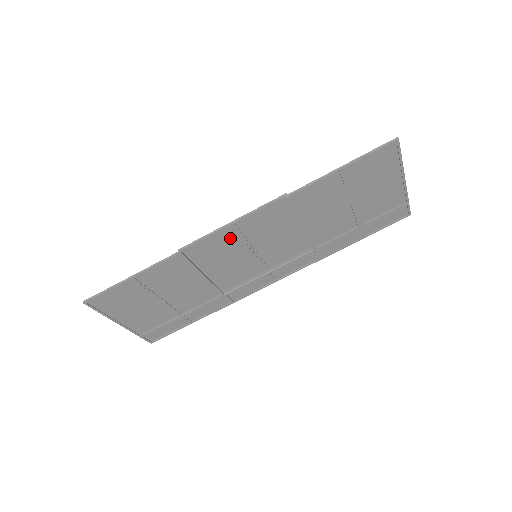
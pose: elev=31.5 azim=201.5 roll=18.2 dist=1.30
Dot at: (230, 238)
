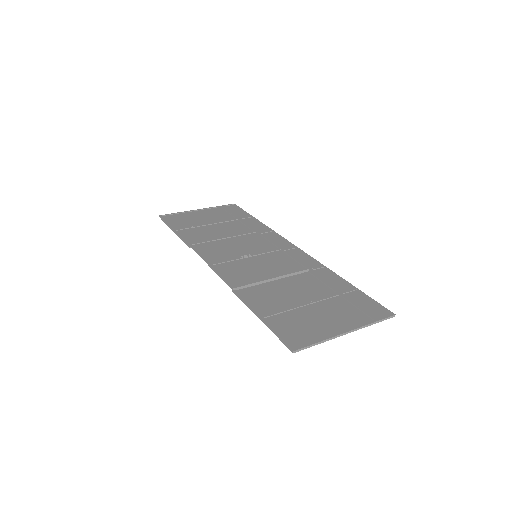
Dot at: (220, 258)
